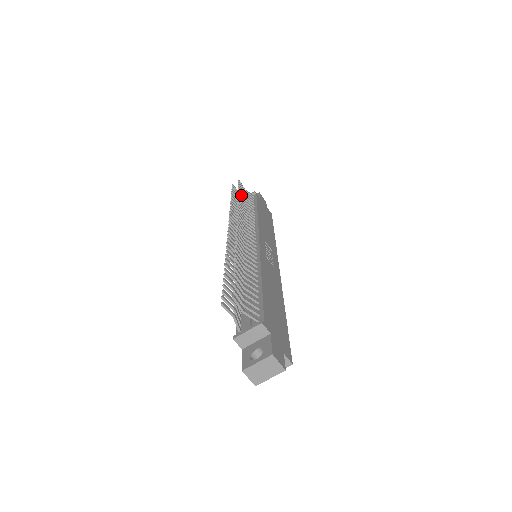
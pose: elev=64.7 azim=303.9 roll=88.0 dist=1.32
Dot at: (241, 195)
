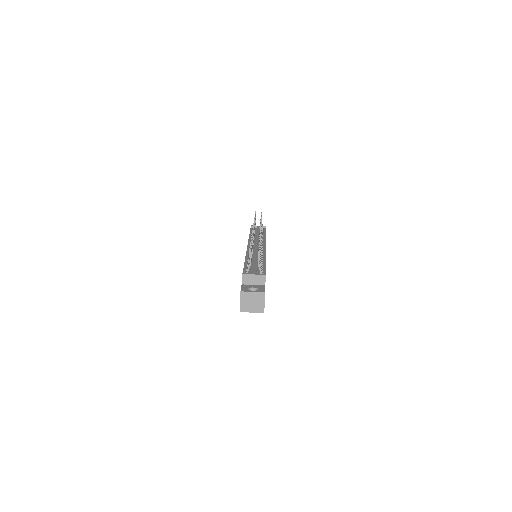
Dot at: occluded
